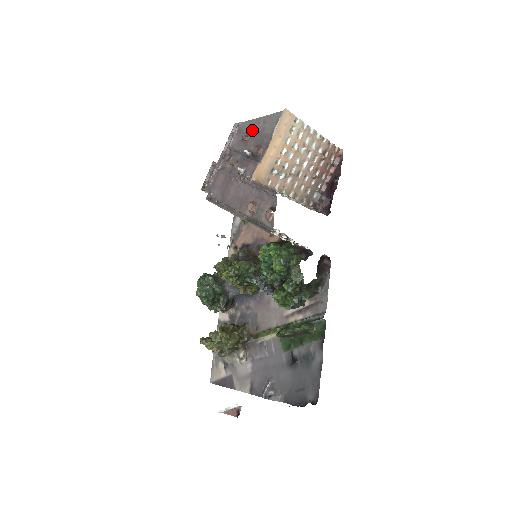
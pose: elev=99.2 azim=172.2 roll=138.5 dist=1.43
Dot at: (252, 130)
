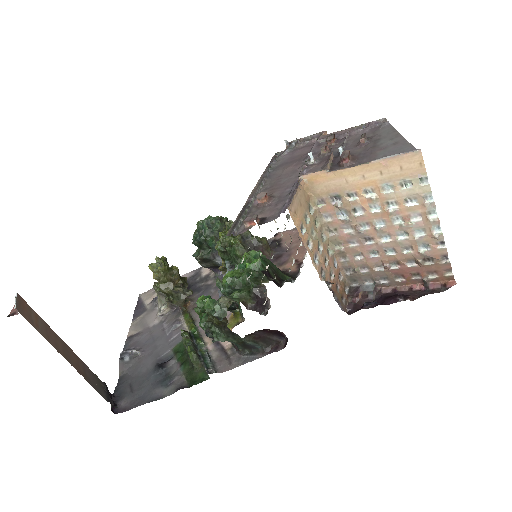
Dot at: (379, 139)
